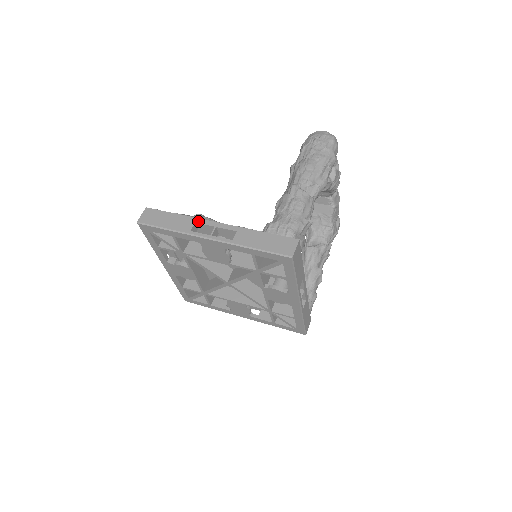
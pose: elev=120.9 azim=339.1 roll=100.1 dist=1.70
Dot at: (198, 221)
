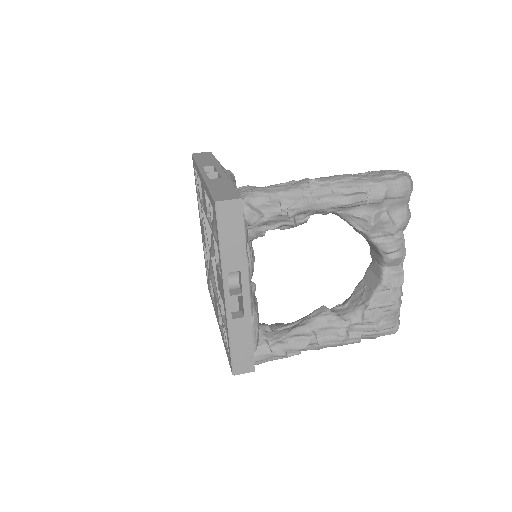
Dot at: (216, 165)
